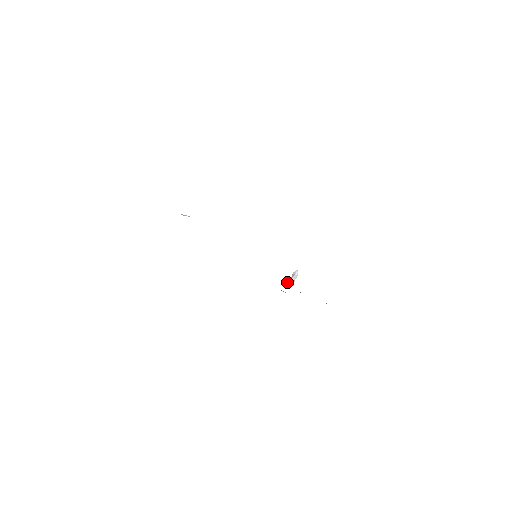
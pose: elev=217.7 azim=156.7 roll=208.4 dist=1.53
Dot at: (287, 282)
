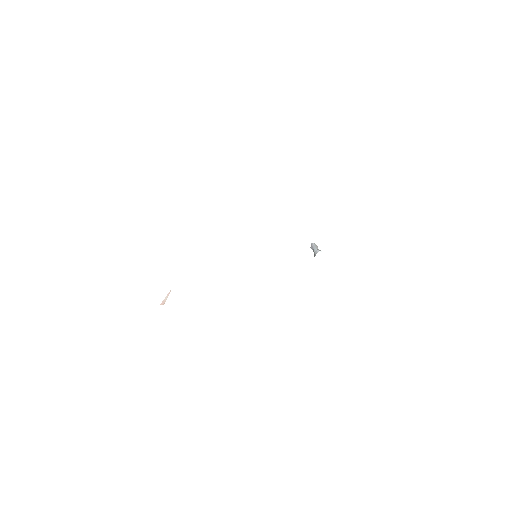
Dot at: (314, 256)
